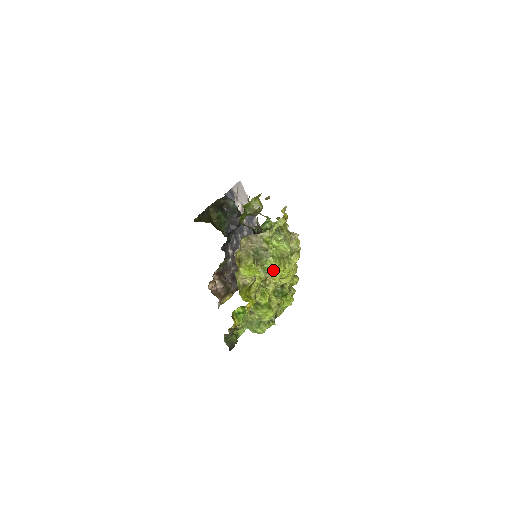
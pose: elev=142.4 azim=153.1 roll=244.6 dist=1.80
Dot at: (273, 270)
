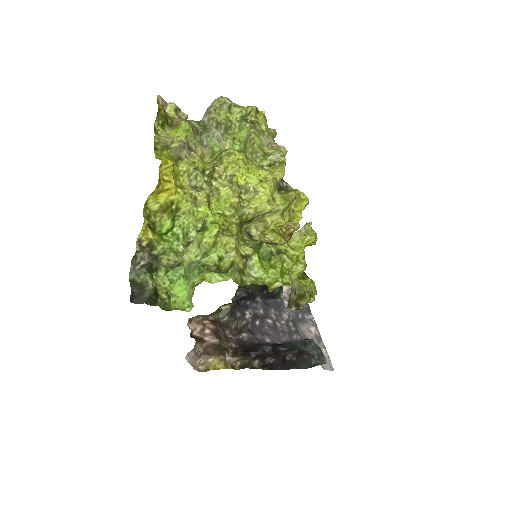
Dot at: (225, 154)
